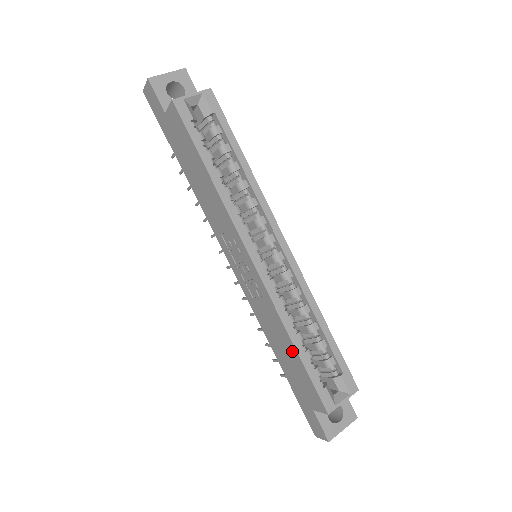
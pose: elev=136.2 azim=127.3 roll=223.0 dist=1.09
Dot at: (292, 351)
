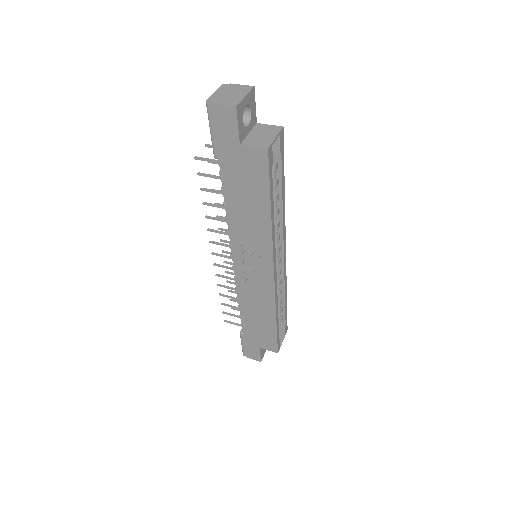
Dot at: (270, 322)
